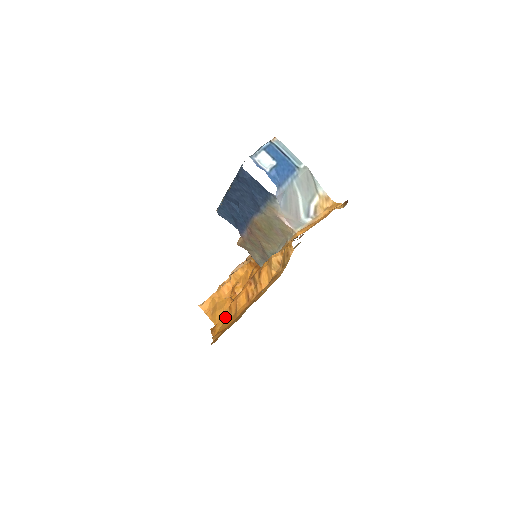
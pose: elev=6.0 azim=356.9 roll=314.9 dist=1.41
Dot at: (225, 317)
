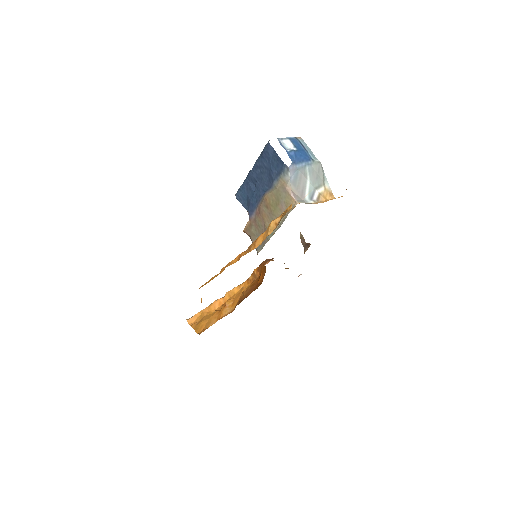
Dot at: (213, 278)
